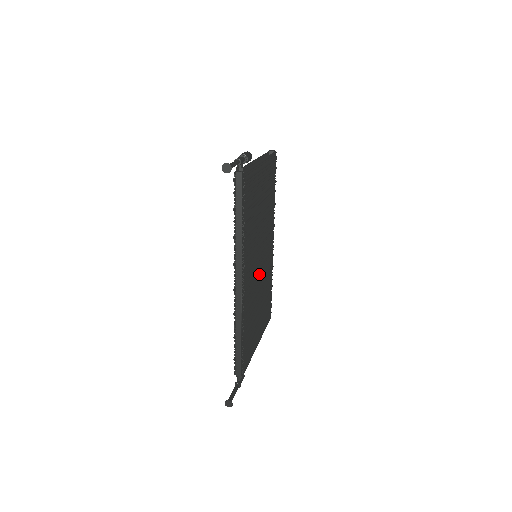
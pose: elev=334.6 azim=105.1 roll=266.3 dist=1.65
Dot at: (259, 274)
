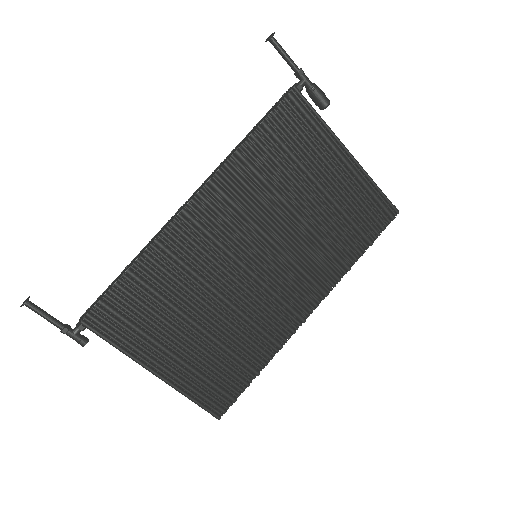
Dot at: (238, 279)
